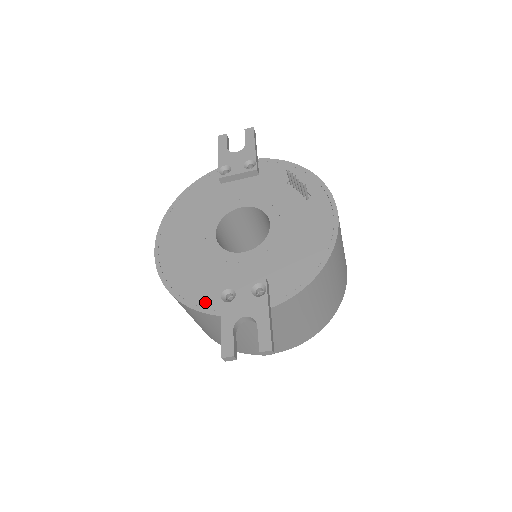
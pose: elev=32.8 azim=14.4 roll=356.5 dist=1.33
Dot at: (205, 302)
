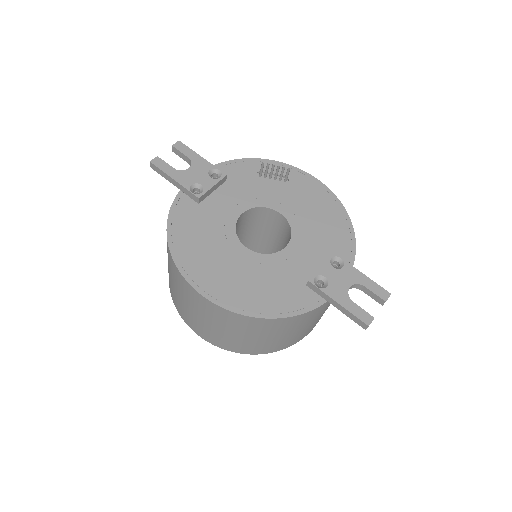
Dot at: (302, 303)
